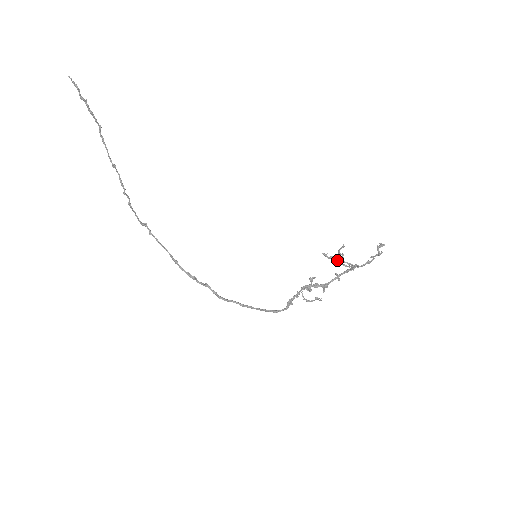
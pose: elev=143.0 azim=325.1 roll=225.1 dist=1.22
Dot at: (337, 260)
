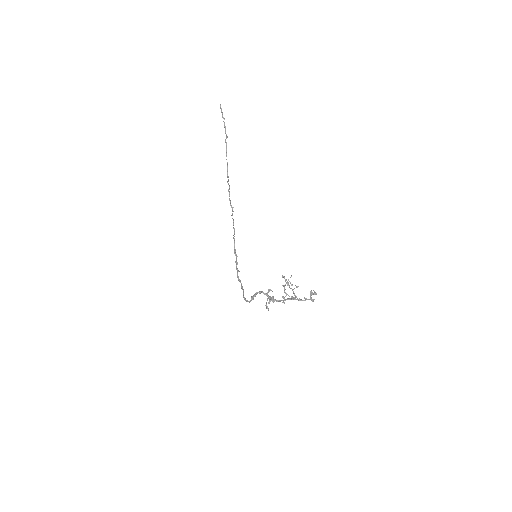
Dot at: (285, 285)
